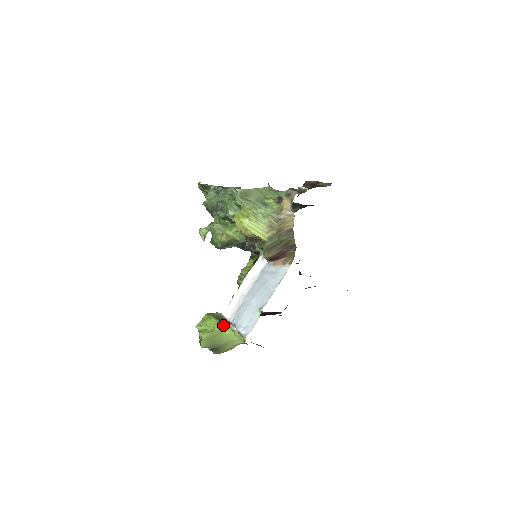
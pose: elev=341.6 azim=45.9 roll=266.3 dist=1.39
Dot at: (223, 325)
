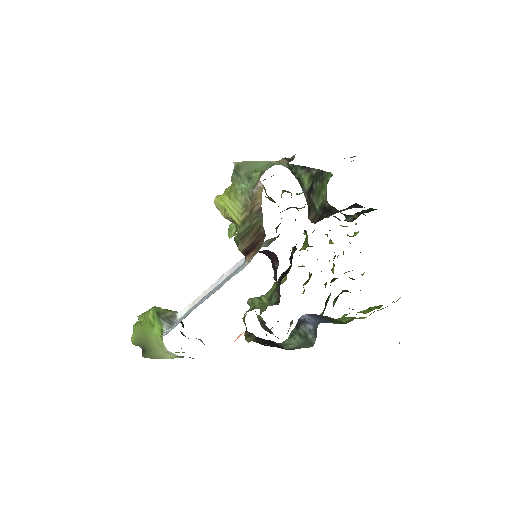
Dot at: (157, 321)
